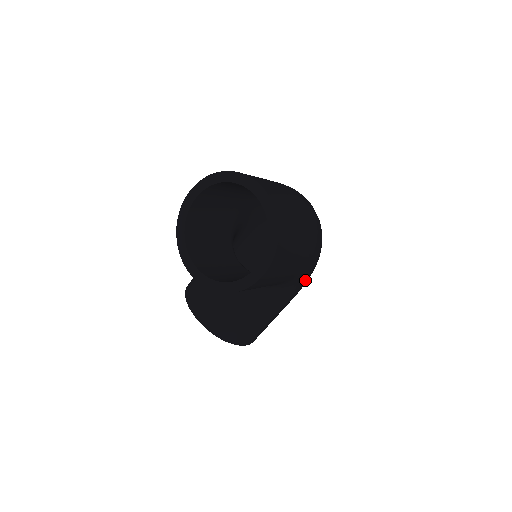
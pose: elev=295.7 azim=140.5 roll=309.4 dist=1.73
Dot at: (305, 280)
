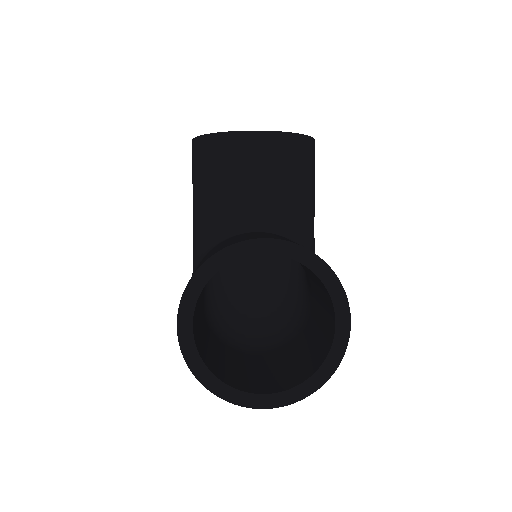
Dot at: occluded
